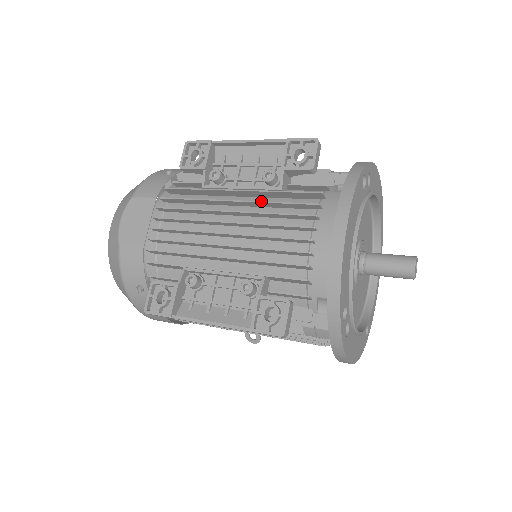
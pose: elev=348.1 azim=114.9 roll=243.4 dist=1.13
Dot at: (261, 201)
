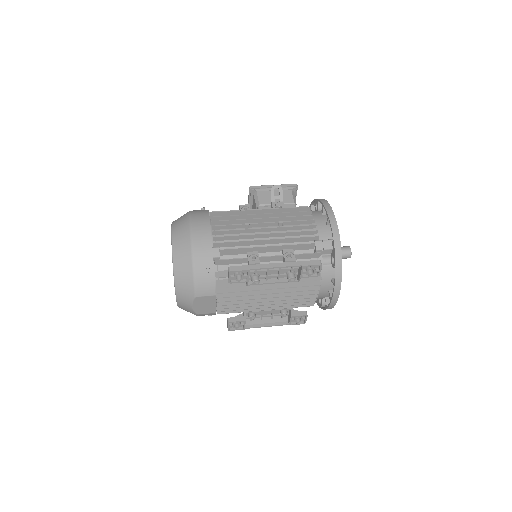
Dot at: occluded
